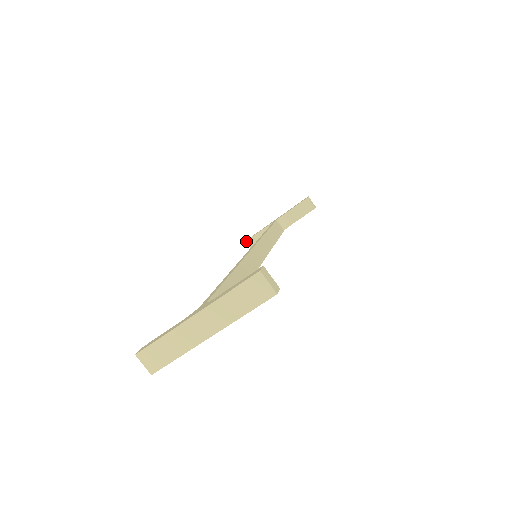
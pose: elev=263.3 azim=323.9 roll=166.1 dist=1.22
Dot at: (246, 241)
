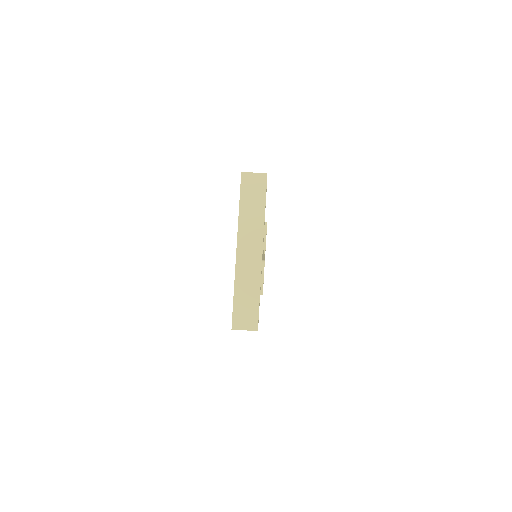
Dot at: occluded
